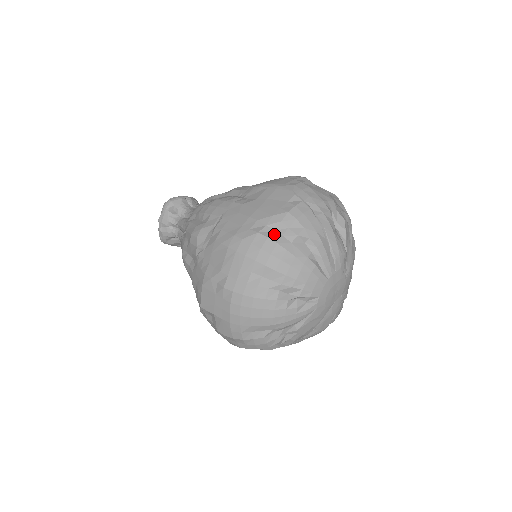
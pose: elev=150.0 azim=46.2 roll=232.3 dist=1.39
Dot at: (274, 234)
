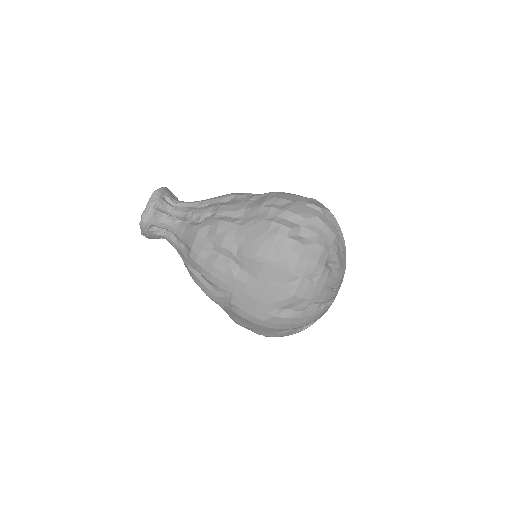
Dot at: (288, 313)
